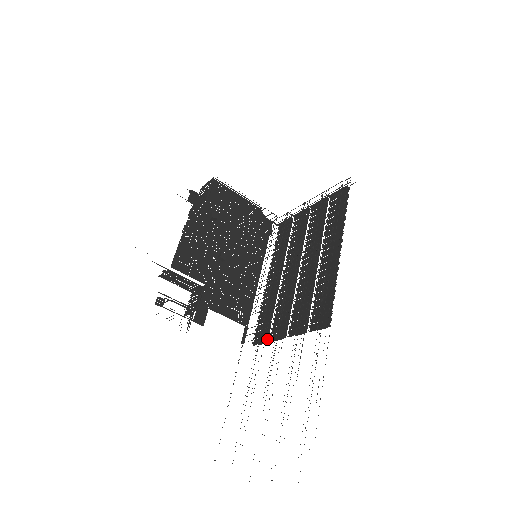
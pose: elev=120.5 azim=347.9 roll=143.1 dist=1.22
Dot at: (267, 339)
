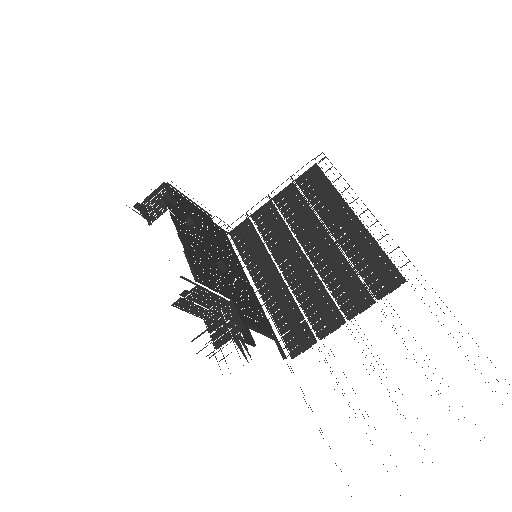
Dot at: (314, 339)
